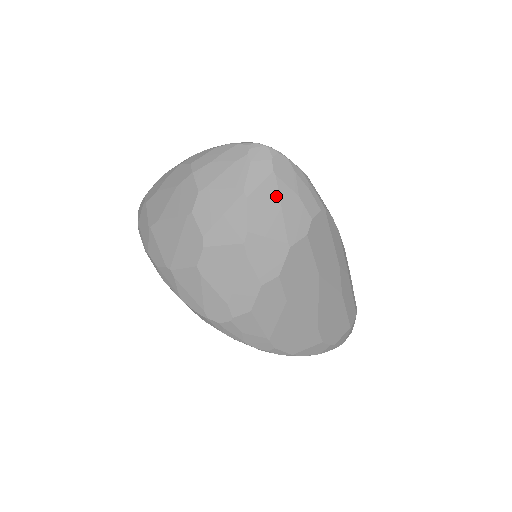
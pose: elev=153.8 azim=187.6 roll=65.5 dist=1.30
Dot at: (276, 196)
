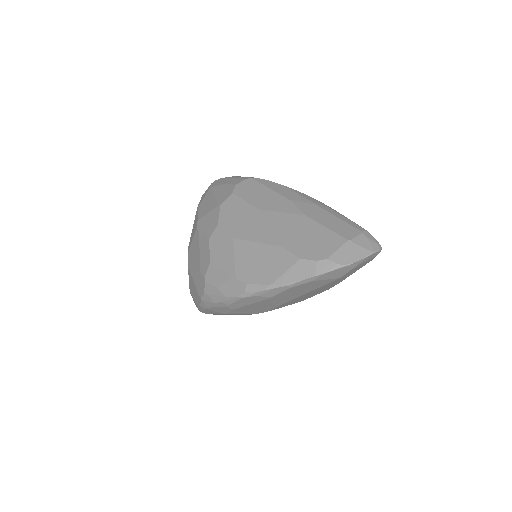
Dot at: (212, 194)
